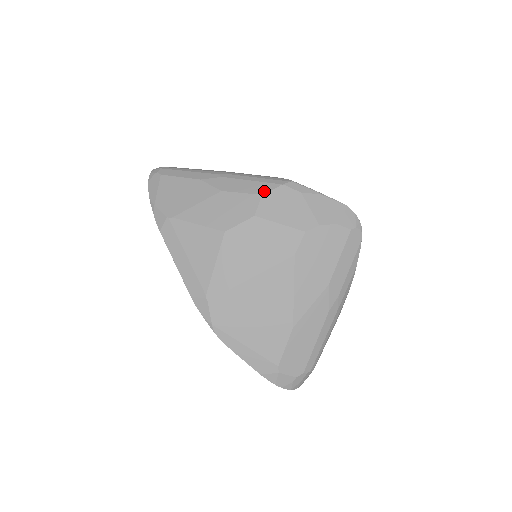
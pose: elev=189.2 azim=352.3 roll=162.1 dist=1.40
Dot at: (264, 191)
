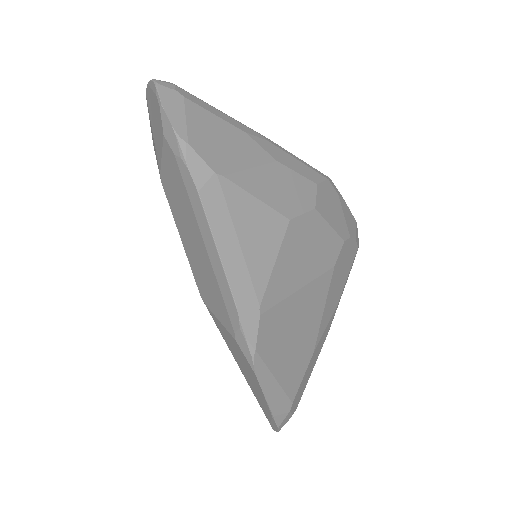
Dot at: (317, 180)
